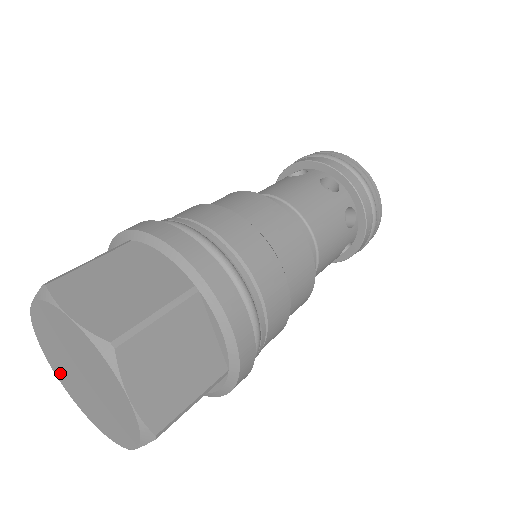
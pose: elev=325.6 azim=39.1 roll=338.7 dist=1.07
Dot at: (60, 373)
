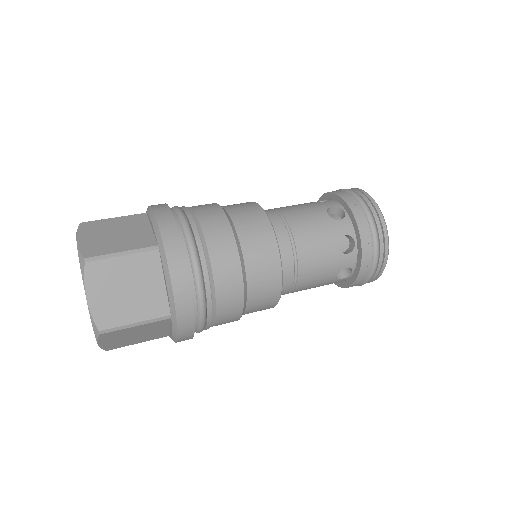
Dot at: occluded
